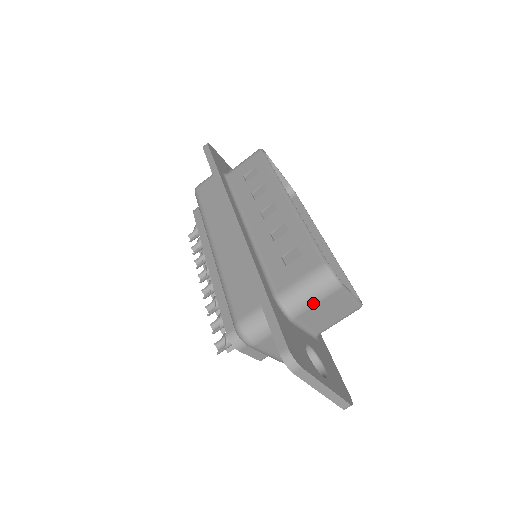
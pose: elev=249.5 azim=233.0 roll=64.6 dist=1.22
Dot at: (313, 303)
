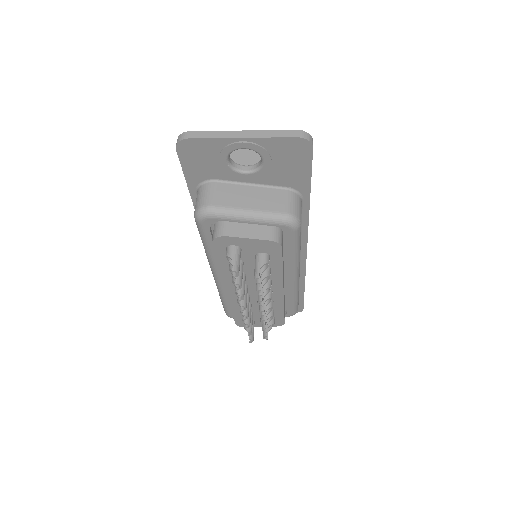
Dot at: occluded
